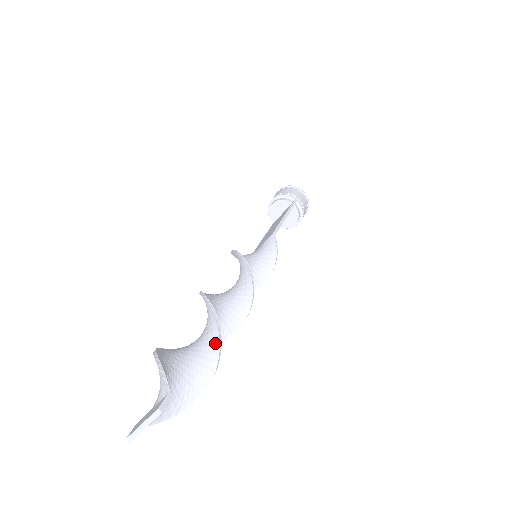
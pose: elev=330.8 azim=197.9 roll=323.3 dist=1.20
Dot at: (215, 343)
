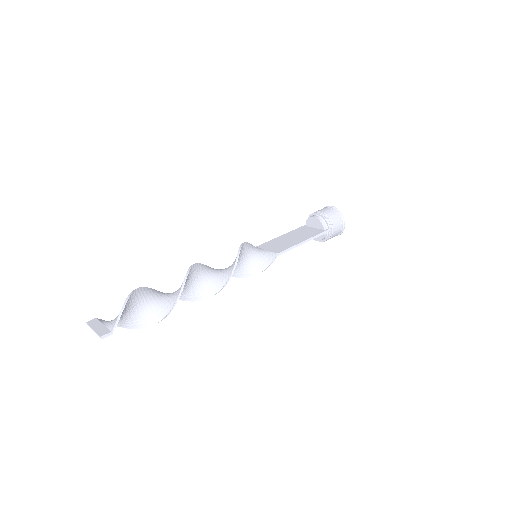
Dot at: (165, 312)
